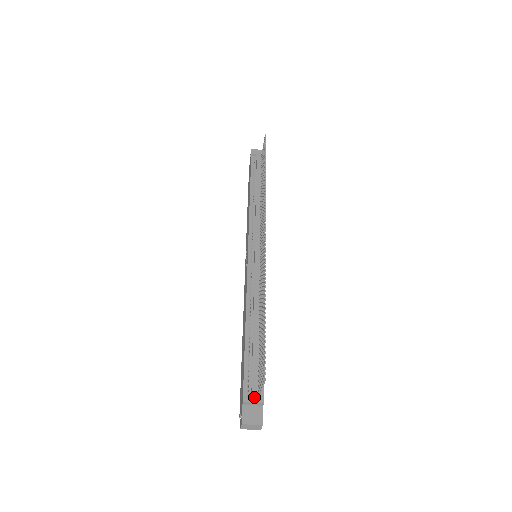
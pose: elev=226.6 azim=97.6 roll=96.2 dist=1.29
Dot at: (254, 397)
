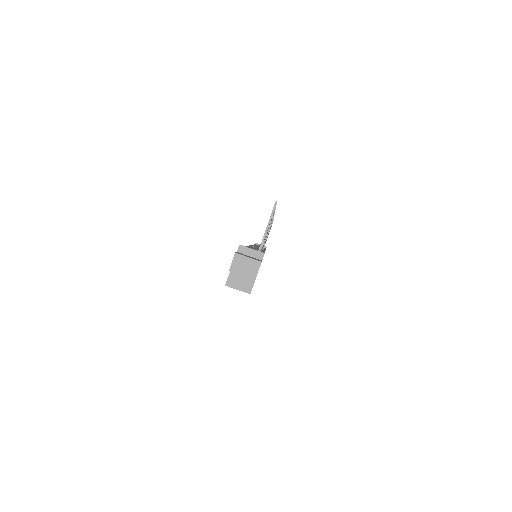
Dot at: (253, 249)
